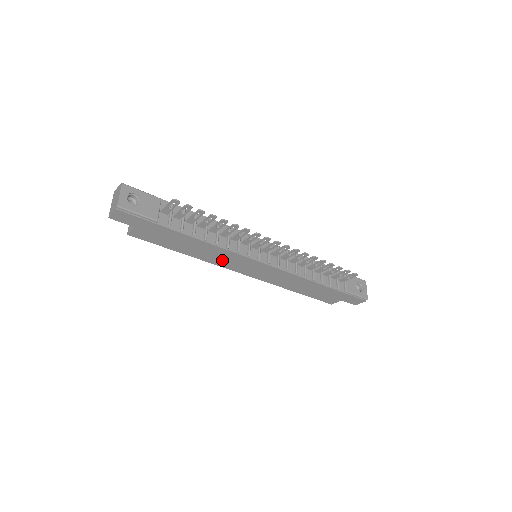
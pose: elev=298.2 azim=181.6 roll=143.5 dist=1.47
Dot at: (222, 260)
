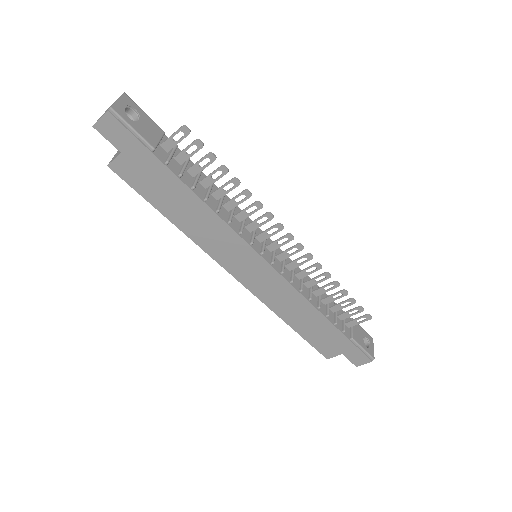
Dot at: (215, 244)
